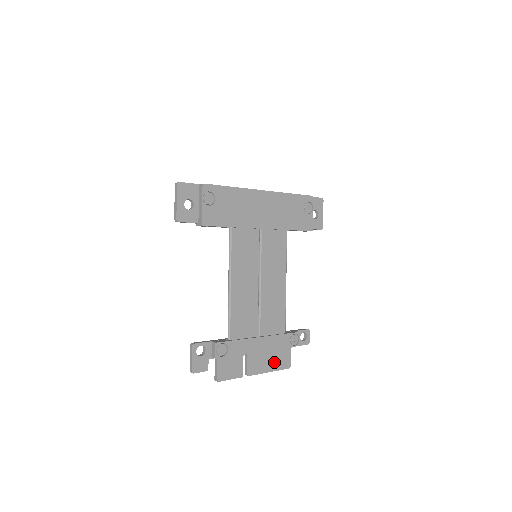
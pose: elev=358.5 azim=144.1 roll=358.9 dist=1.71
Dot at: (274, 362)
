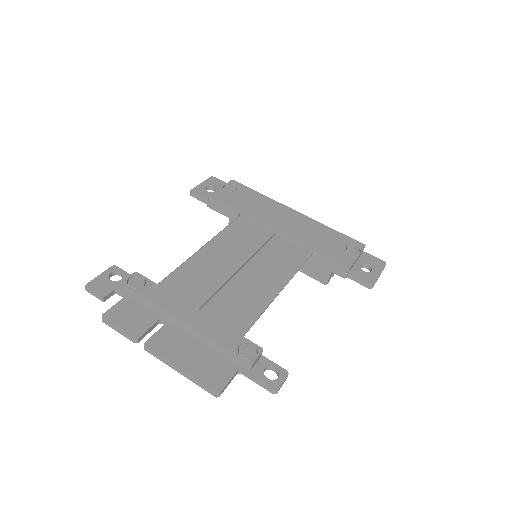
Dot at: (197, 363)
